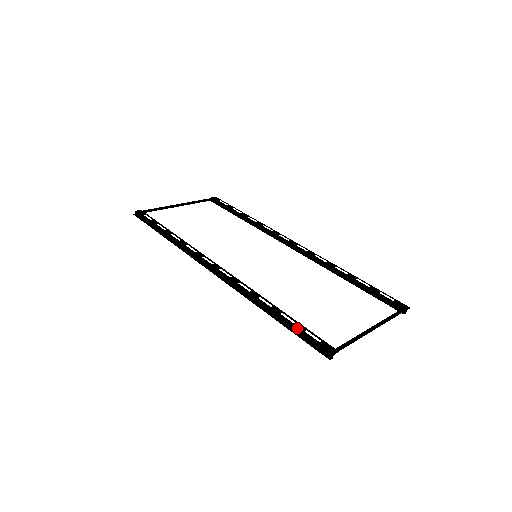
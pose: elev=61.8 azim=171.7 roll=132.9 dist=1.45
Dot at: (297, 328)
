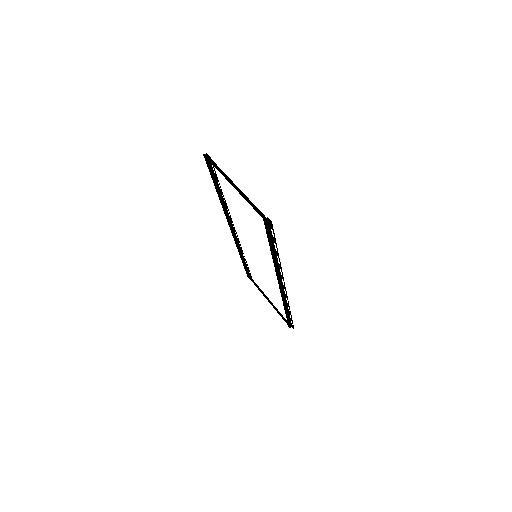
Dot at: (215, 176)
